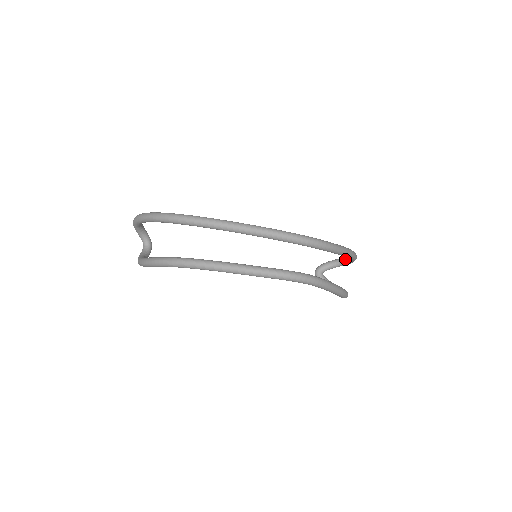
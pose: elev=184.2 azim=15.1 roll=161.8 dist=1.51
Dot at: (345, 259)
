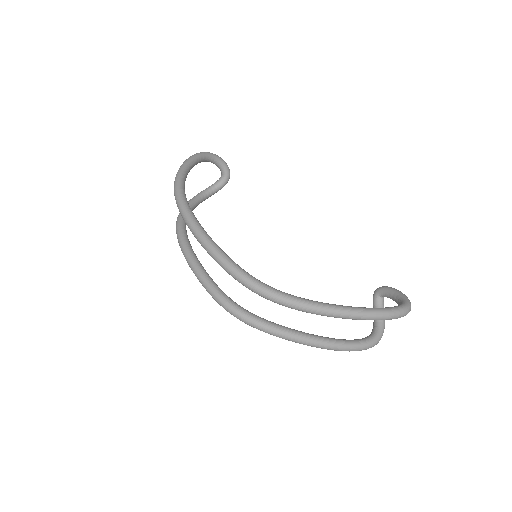
Dot at: occluded
